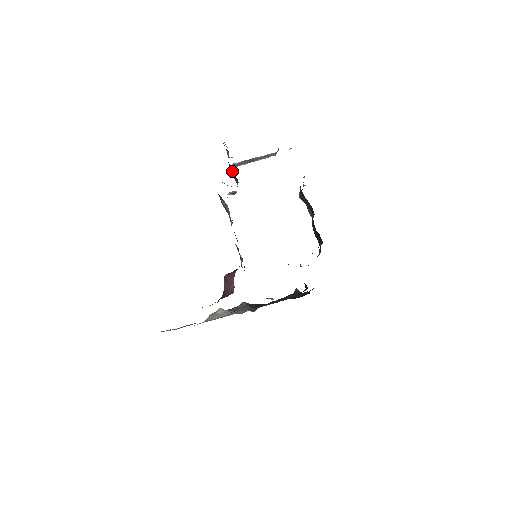
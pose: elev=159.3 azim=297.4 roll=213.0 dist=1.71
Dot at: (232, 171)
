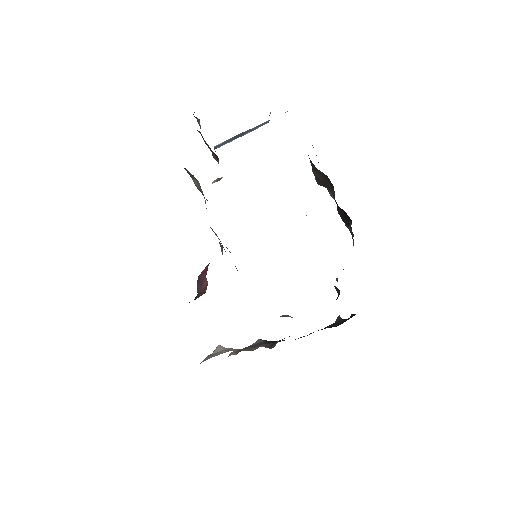
Dot at: (210, 148)
